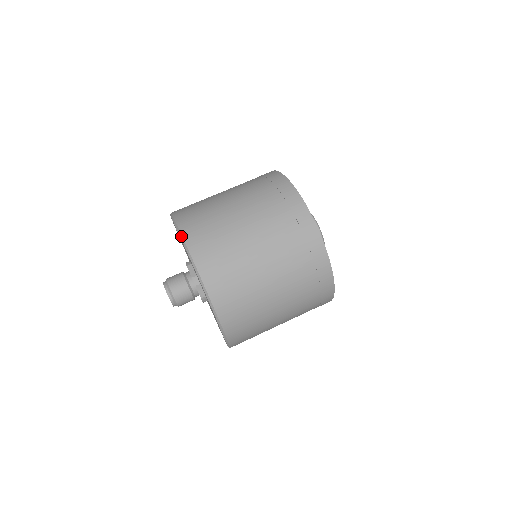
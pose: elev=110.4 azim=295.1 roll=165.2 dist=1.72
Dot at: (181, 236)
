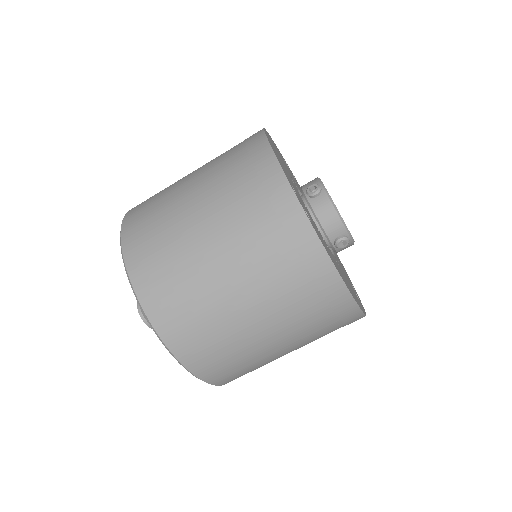
Dot at: (162, 343)
